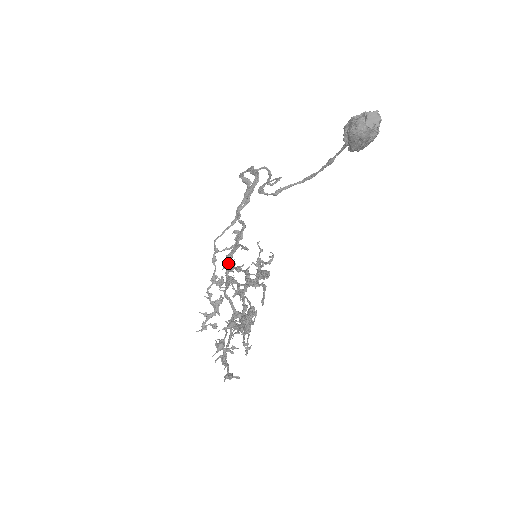
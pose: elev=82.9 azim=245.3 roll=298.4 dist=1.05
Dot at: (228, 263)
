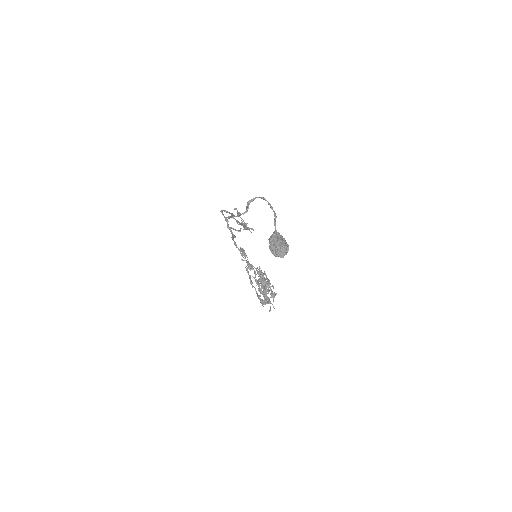
Dot at: occluded
